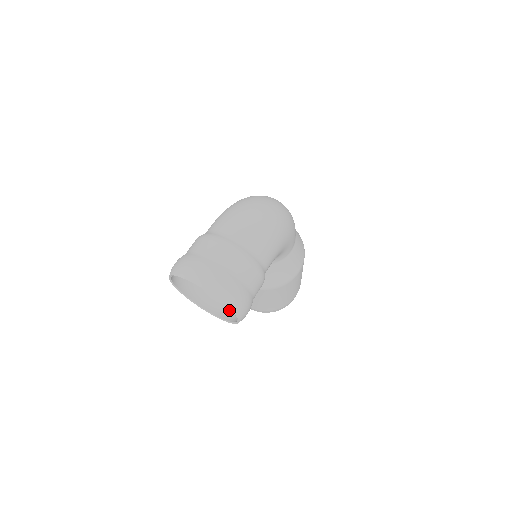
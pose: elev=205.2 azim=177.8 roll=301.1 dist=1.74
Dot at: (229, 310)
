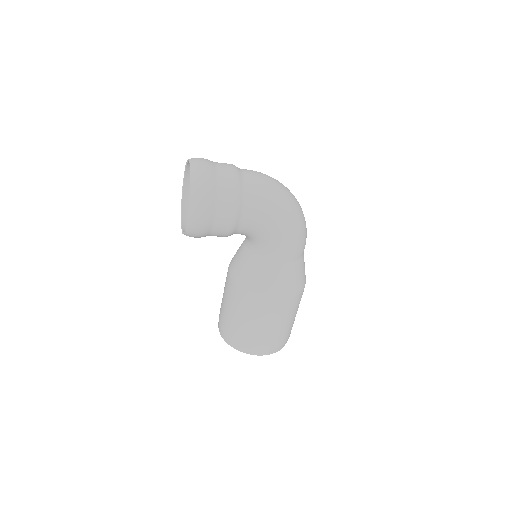
Dot at: occluded
